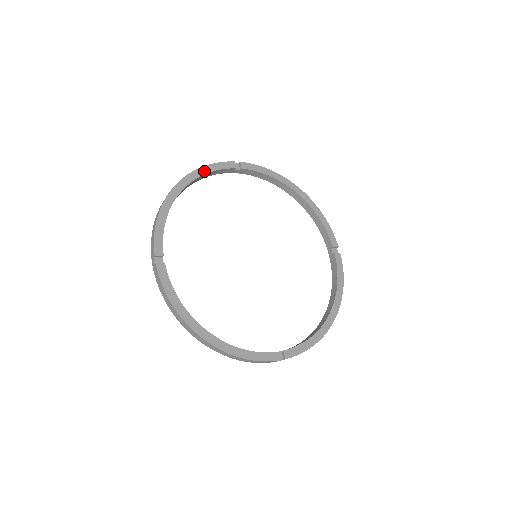
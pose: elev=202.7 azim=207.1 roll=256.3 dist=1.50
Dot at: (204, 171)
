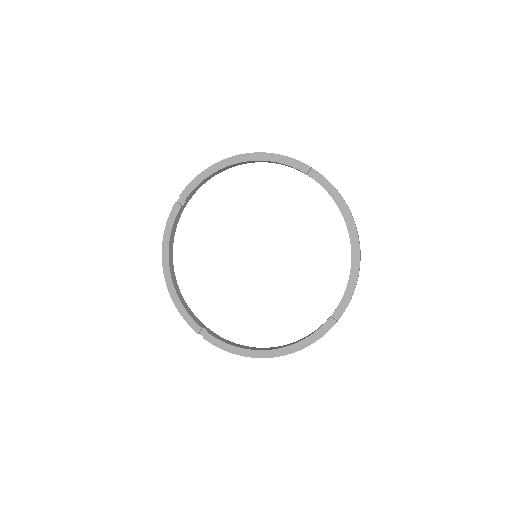
Dot at: (167, 237)
